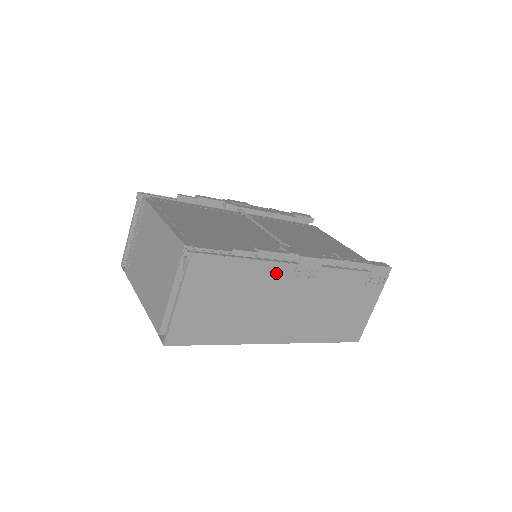
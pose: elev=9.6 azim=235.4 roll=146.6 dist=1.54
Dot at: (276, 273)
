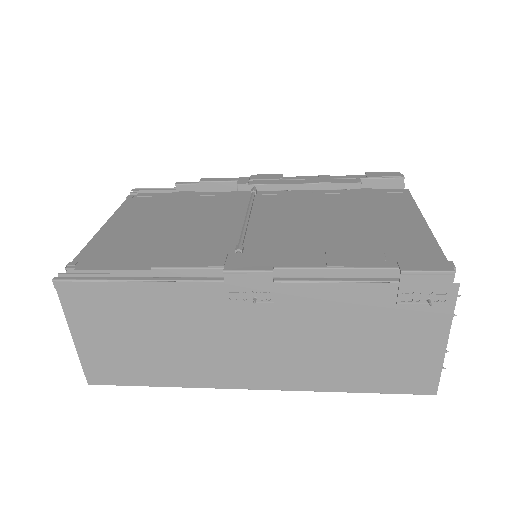
Dot at: (197, 296)
